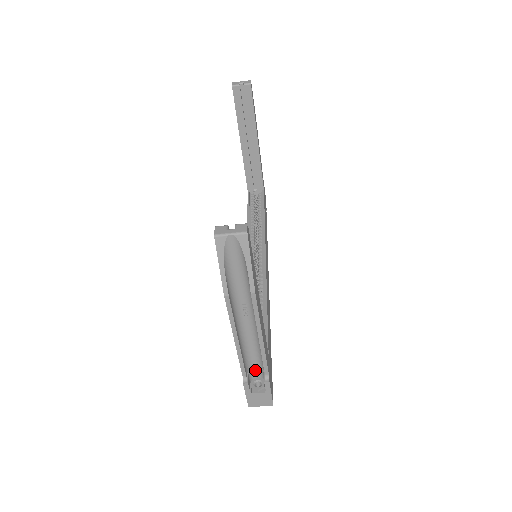
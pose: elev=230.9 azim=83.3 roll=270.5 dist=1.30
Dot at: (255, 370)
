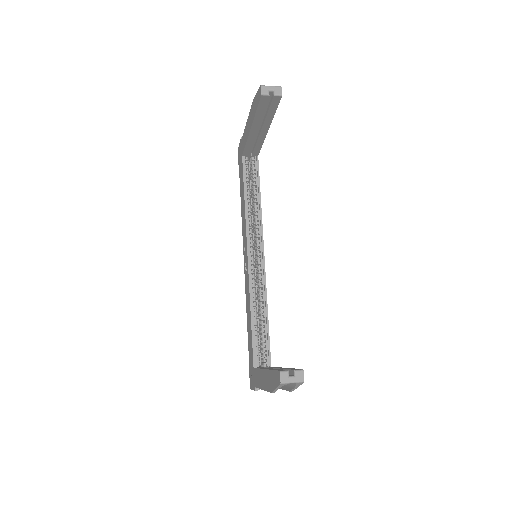
Dot at: occluded
